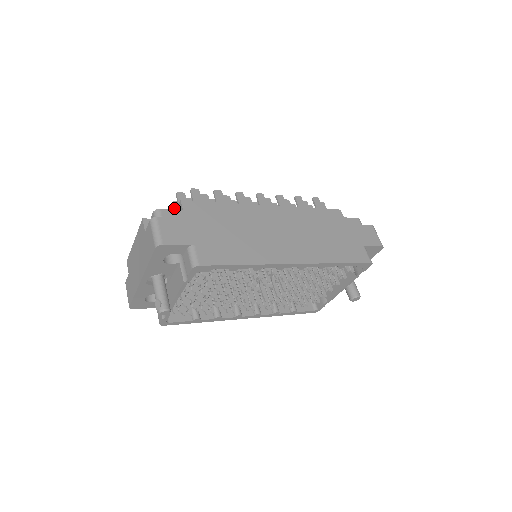
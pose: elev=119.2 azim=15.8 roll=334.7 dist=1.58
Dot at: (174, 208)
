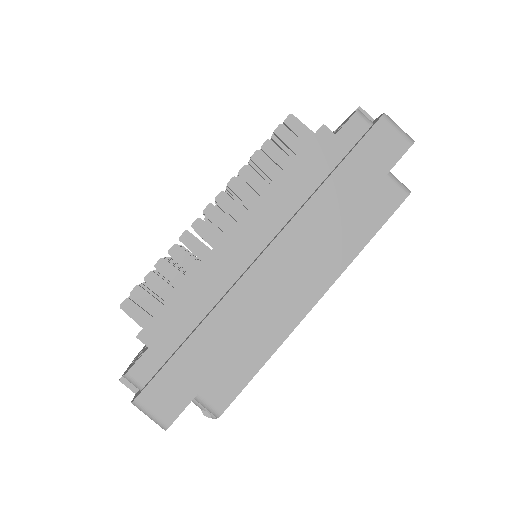
Dot at: occluded
